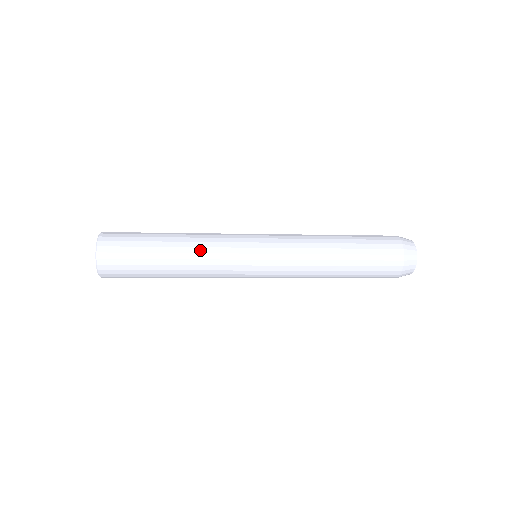
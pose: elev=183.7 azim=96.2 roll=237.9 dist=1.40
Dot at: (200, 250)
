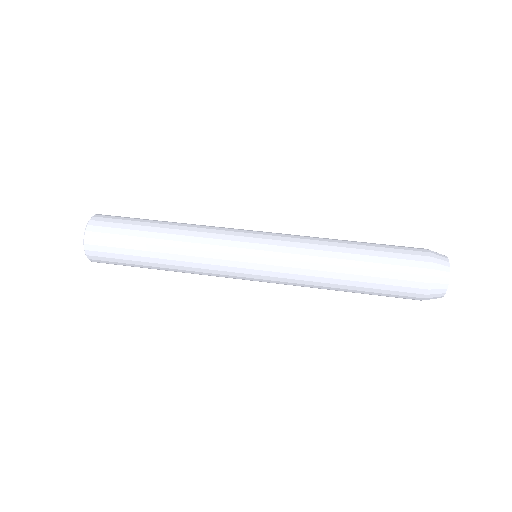
Dot at: (192, 273)
